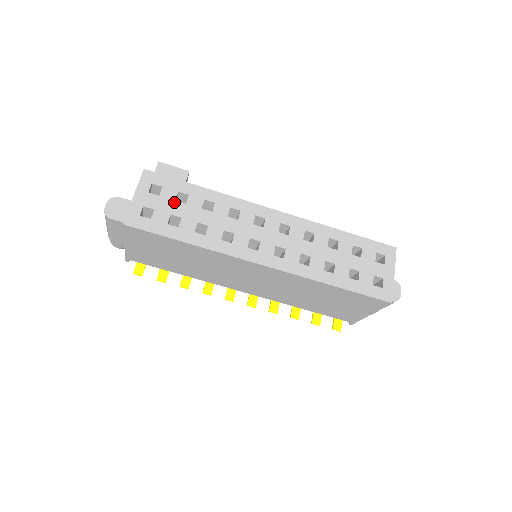
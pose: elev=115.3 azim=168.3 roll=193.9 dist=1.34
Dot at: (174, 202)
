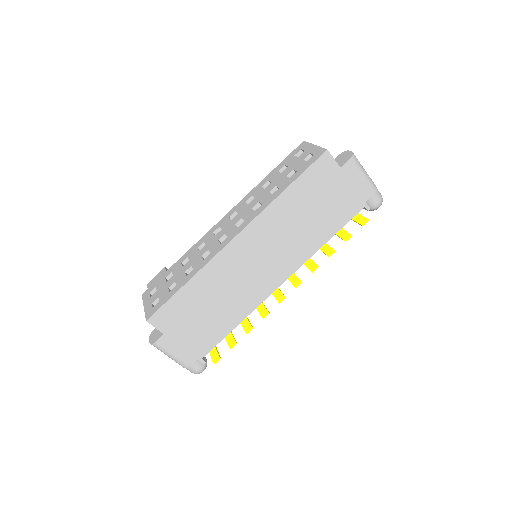
Dot at: (166, 283)
